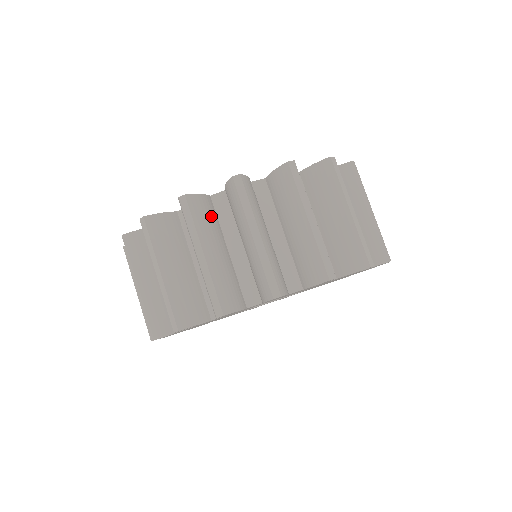
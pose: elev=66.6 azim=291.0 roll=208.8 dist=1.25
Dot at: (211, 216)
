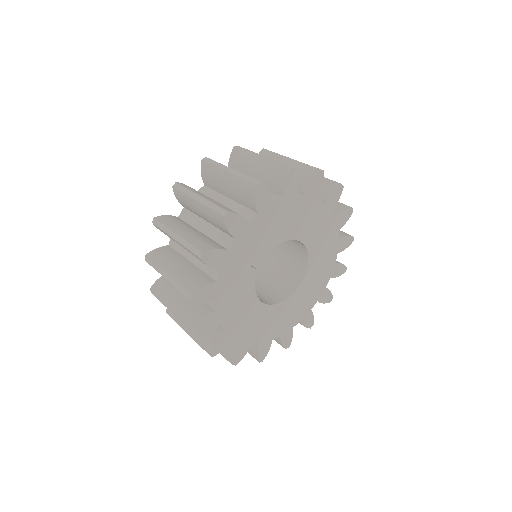
Dot at: (179, 221)
